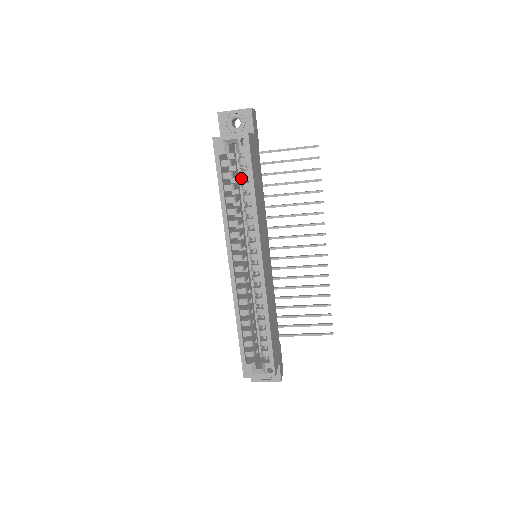
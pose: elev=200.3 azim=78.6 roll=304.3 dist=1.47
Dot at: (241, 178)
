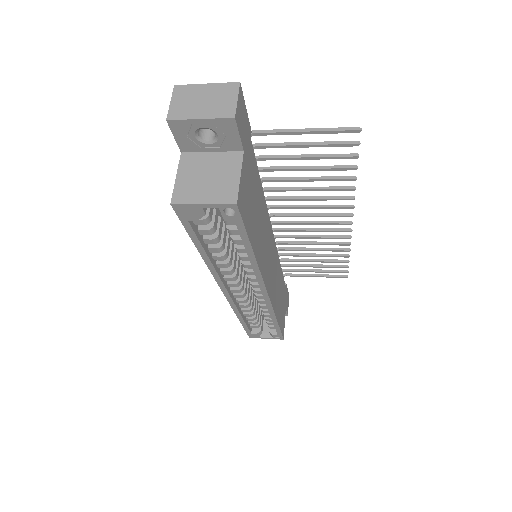
Dot at: occluded
